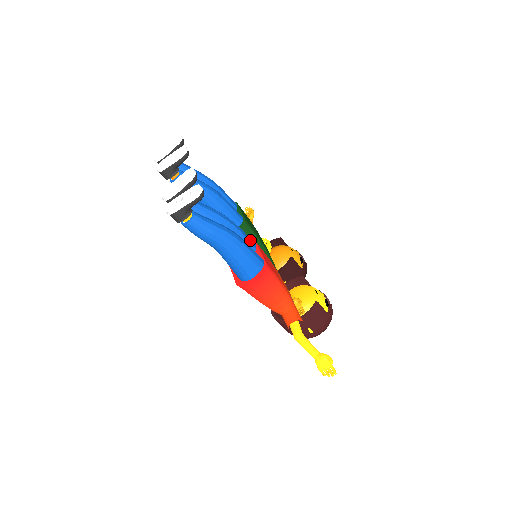
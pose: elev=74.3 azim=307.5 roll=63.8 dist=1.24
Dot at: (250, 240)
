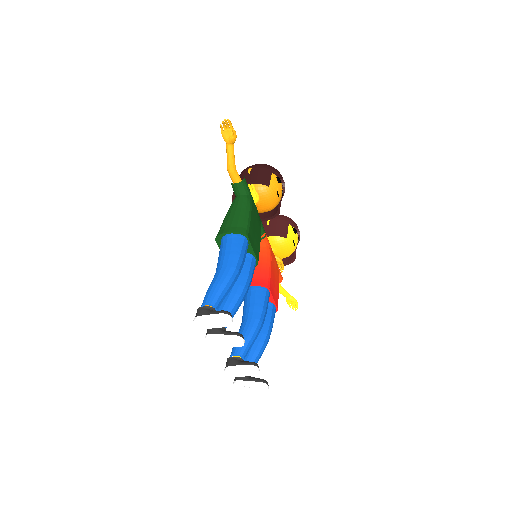
Dot at: (268, 300)
